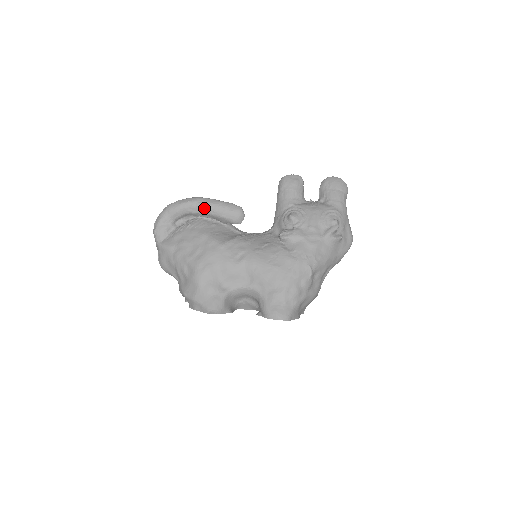
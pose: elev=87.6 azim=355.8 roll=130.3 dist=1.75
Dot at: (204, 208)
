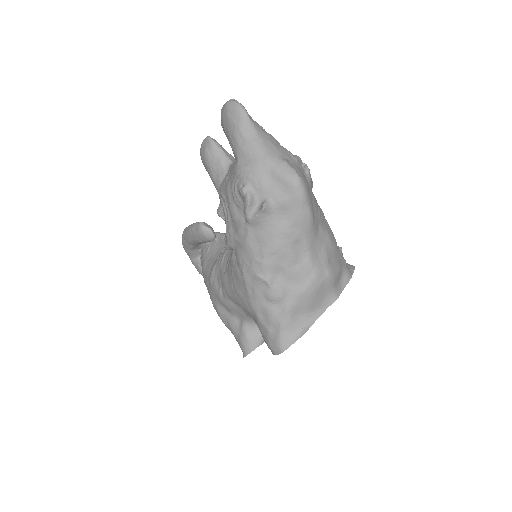
Dot at: (189, 242)
